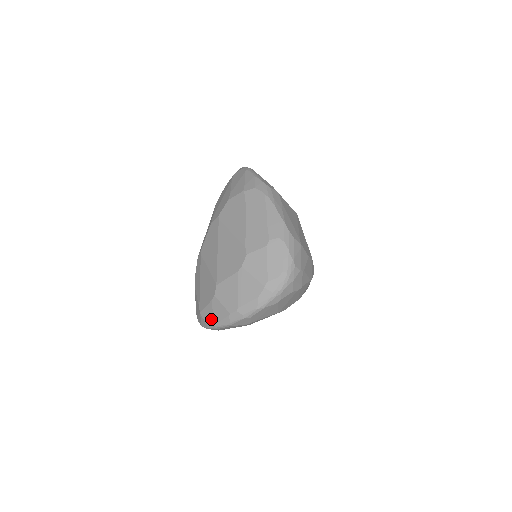
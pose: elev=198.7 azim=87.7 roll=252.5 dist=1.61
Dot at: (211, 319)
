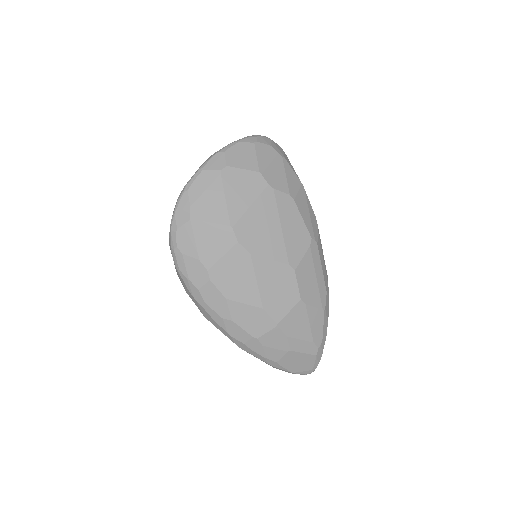
Dot at: occluded
